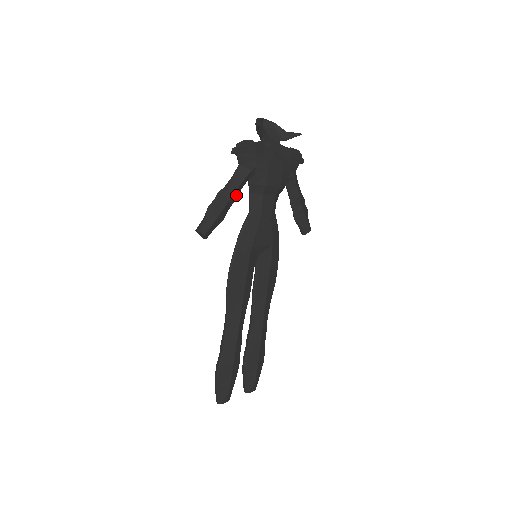
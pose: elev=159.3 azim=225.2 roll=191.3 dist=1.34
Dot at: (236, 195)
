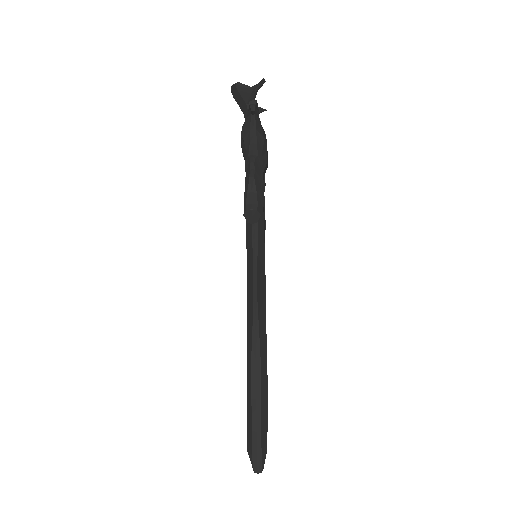
Dot at: occluded
